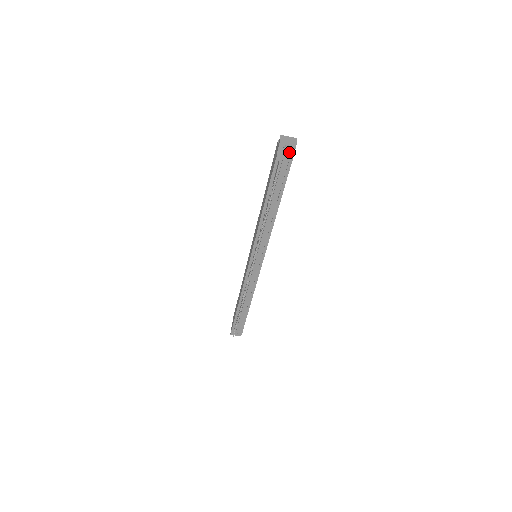
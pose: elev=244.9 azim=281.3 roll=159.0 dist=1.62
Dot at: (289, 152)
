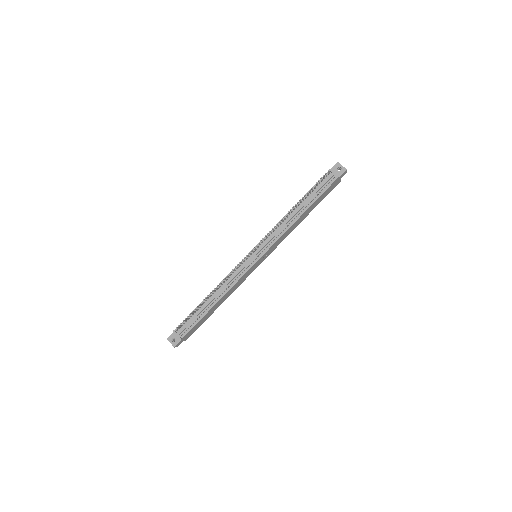
Dot at: (339, 173)
